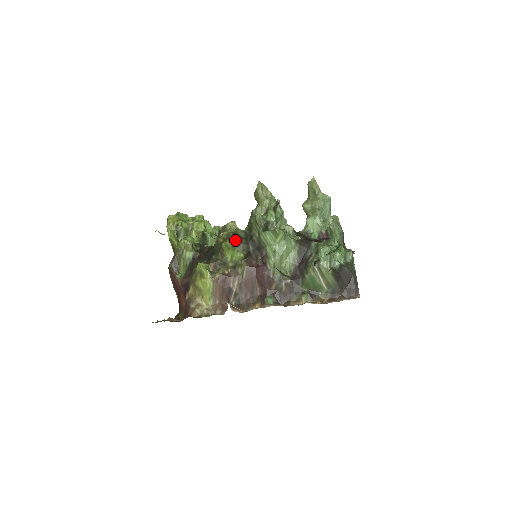
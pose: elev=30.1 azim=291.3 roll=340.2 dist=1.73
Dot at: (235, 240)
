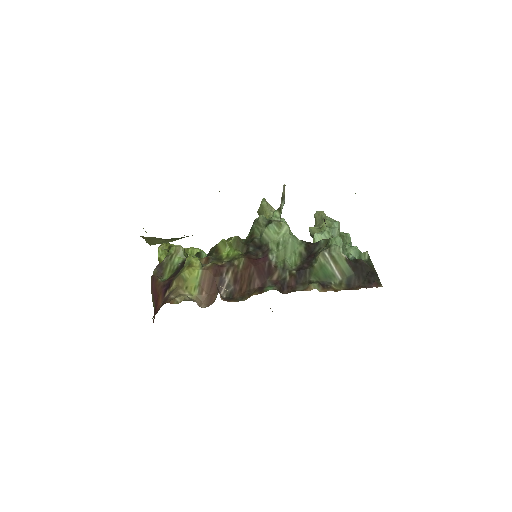
Dot at: (234, 238)
